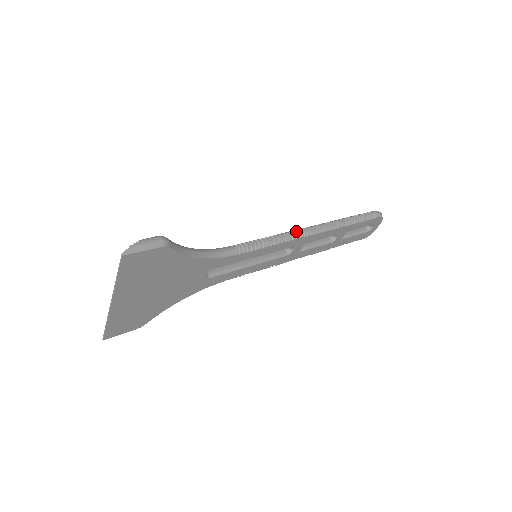
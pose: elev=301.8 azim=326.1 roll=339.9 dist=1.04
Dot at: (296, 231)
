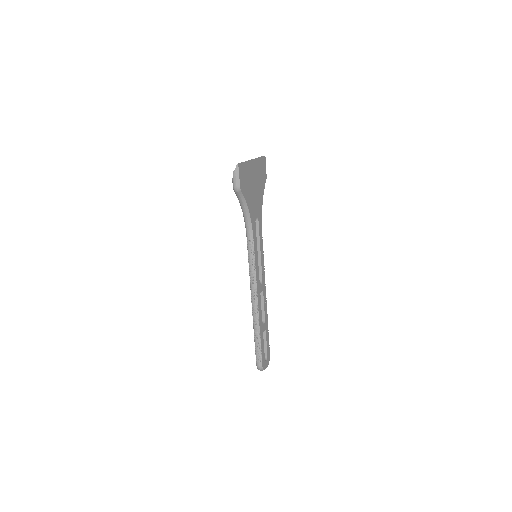
Dot at: occluded
